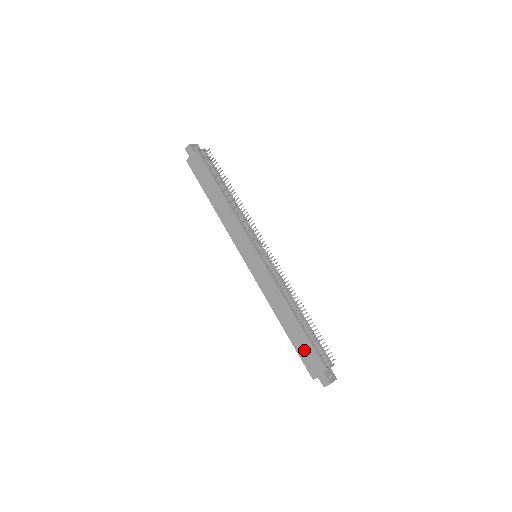
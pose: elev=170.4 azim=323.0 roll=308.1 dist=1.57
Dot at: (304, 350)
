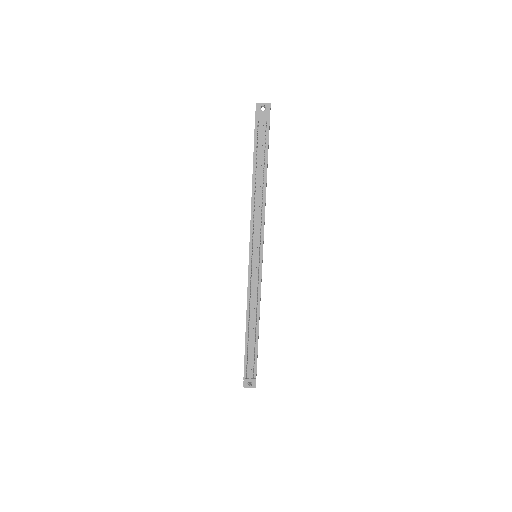
Dot at: occluded
